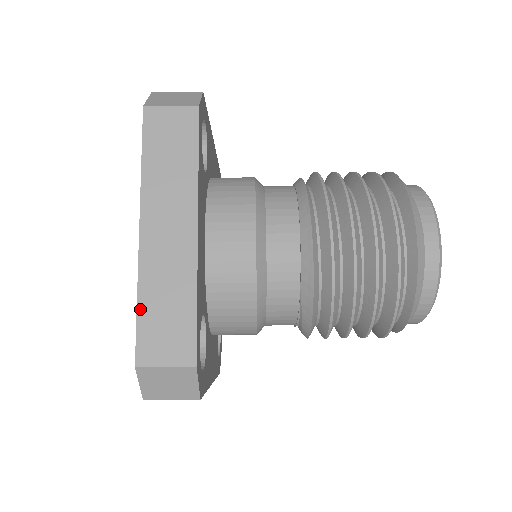
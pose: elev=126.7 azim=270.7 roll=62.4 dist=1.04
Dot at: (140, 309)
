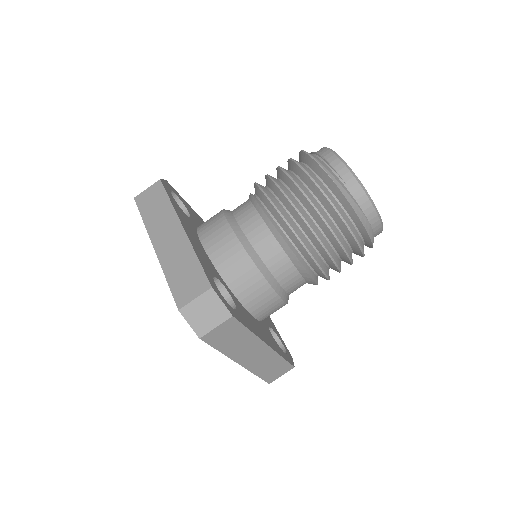
Dot at: (259, 376)
